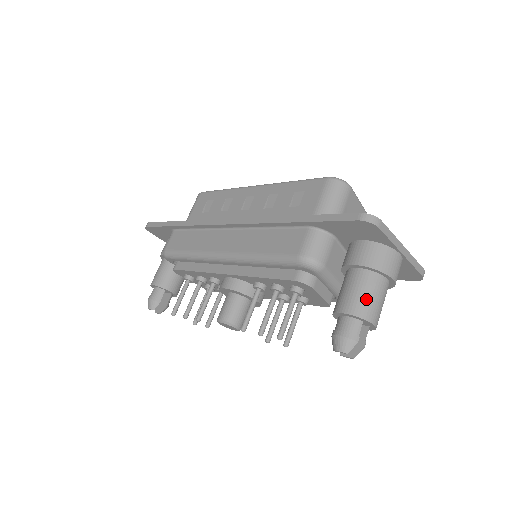
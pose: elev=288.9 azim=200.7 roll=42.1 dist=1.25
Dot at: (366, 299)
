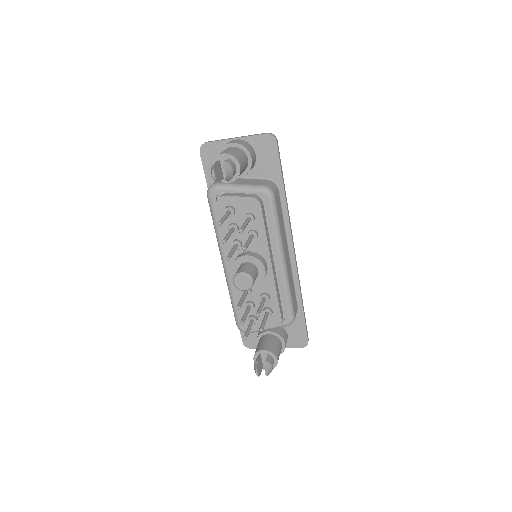
Dot at: occluded
